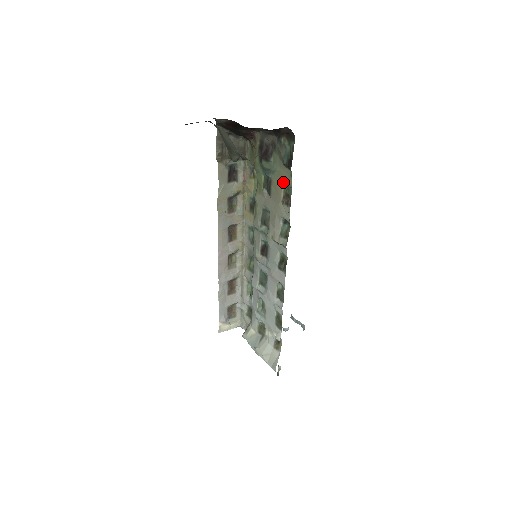
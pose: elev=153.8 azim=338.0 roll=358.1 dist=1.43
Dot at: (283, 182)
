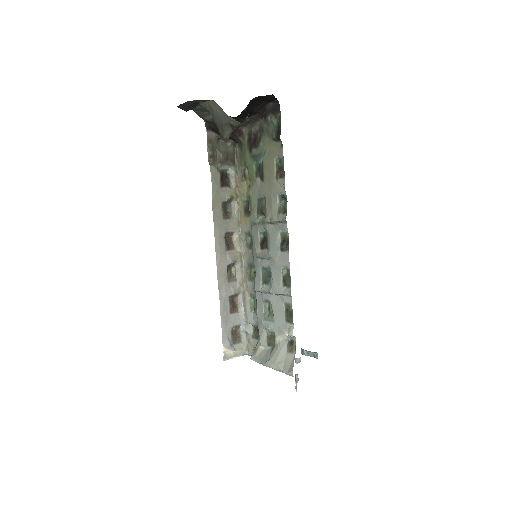
Dot at: (274, 157)
